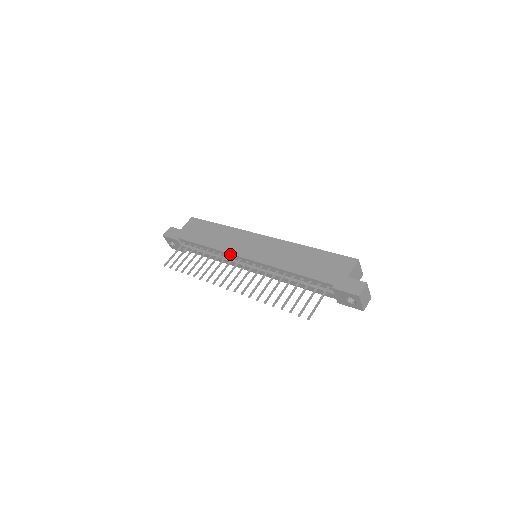
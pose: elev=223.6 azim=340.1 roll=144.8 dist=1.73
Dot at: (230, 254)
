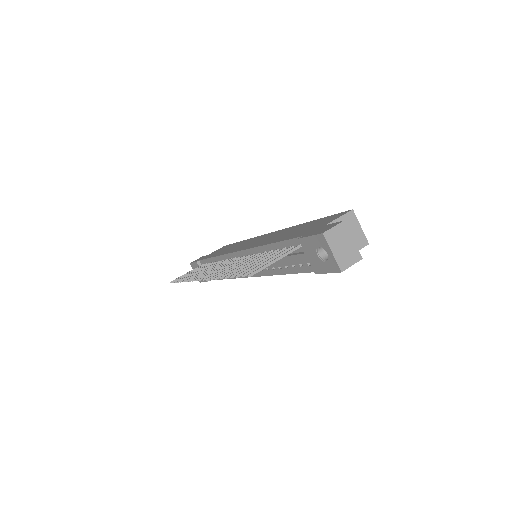
Dot at: (227, 254)
